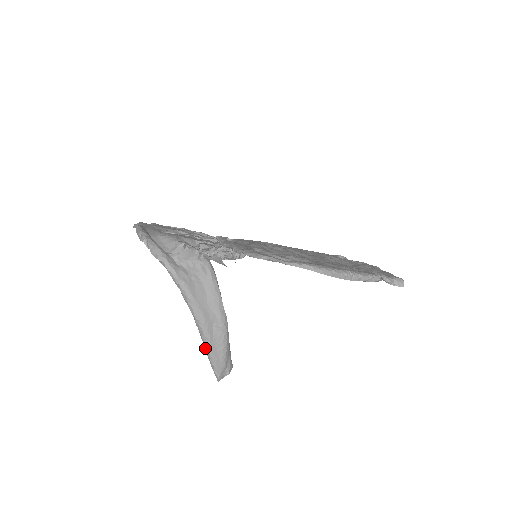
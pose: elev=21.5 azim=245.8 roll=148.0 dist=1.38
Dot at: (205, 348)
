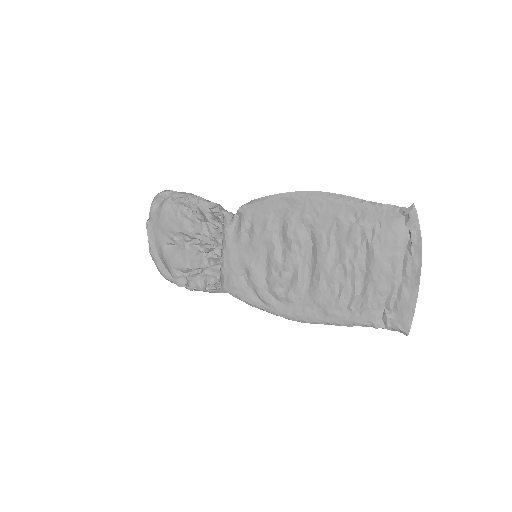
Dot at: occluded
